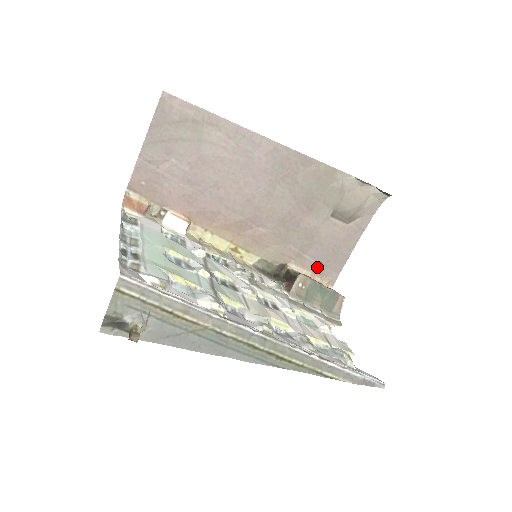
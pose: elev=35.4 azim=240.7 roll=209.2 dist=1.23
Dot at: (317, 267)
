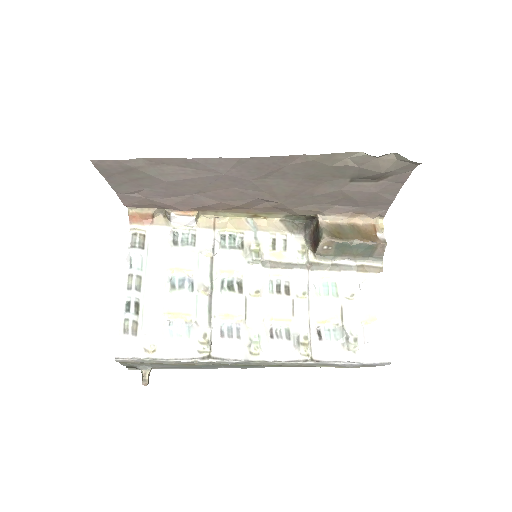
Dot at: (355, 211)
